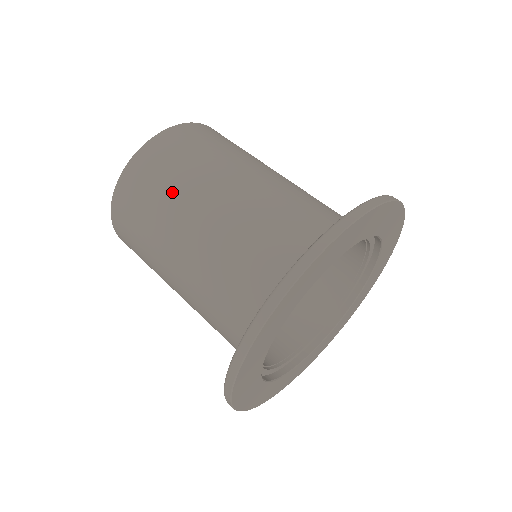
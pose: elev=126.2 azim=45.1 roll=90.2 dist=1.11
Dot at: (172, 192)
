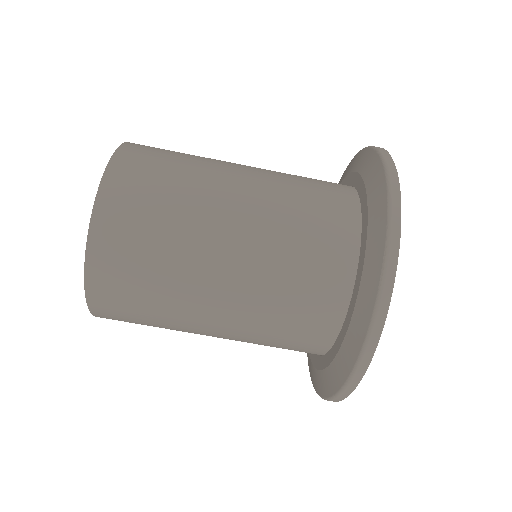
Dot at: (171, 256)
